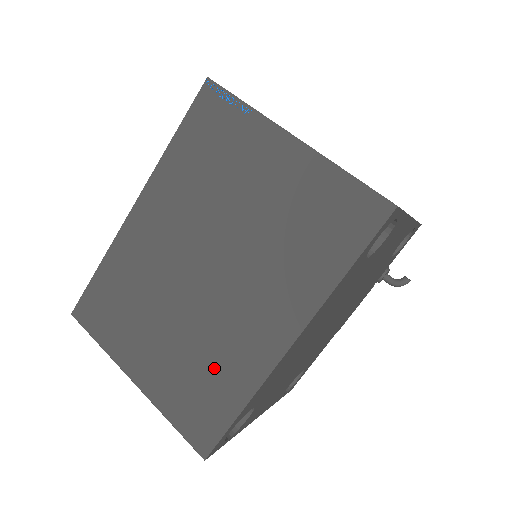
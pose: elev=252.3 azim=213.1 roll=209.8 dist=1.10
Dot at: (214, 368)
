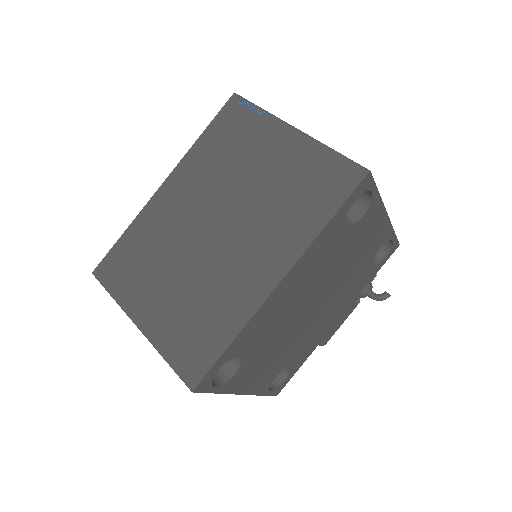
Dot at: (212, 307)
